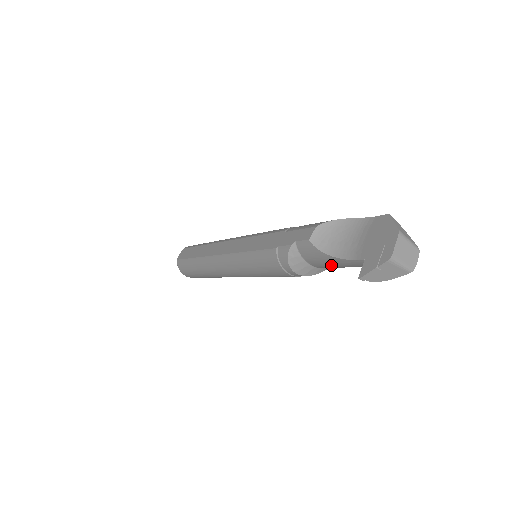
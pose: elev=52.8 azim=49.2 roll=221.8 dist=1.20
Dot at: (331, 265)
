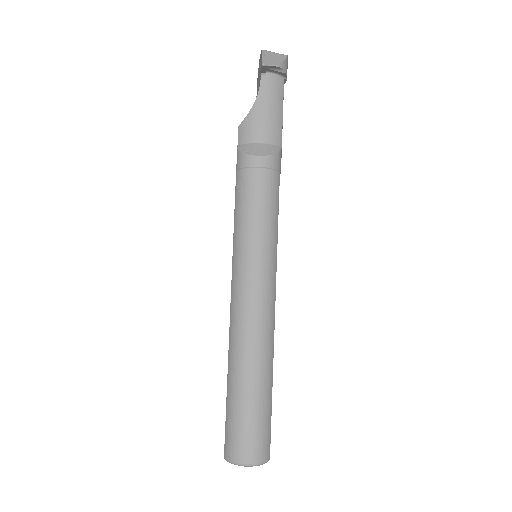
Dot at: (265, 119)
